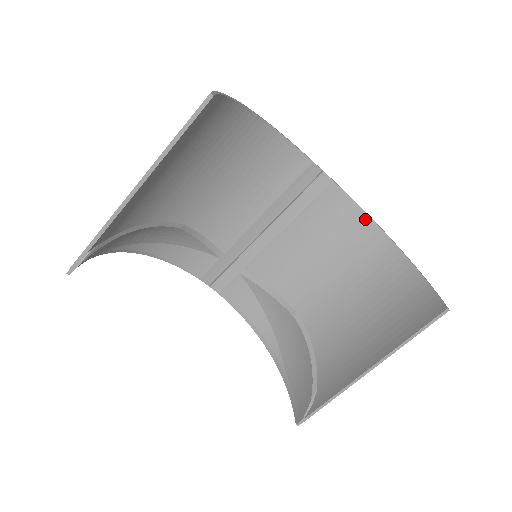
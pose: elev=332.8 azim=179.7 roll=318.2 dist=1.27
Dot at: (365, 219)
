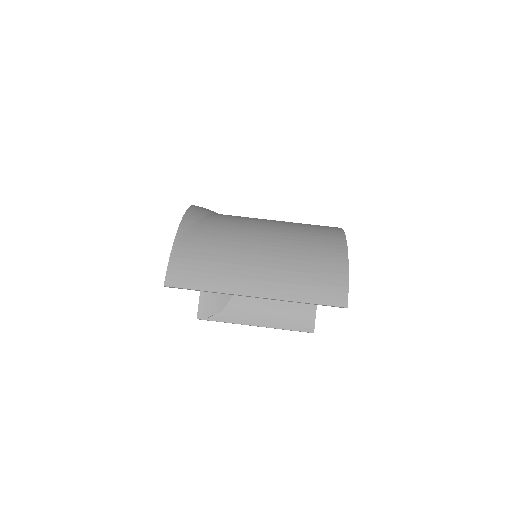
Dot at: occluded
